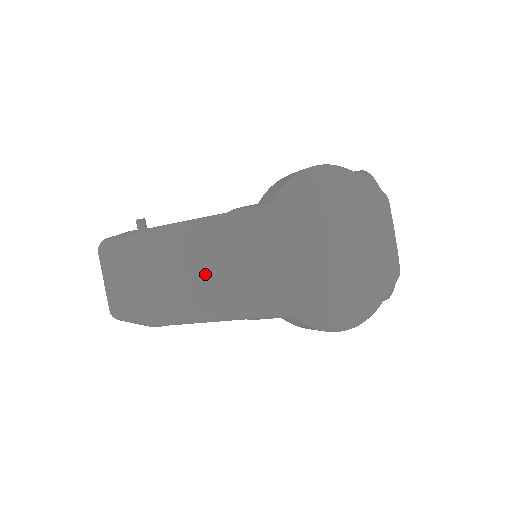
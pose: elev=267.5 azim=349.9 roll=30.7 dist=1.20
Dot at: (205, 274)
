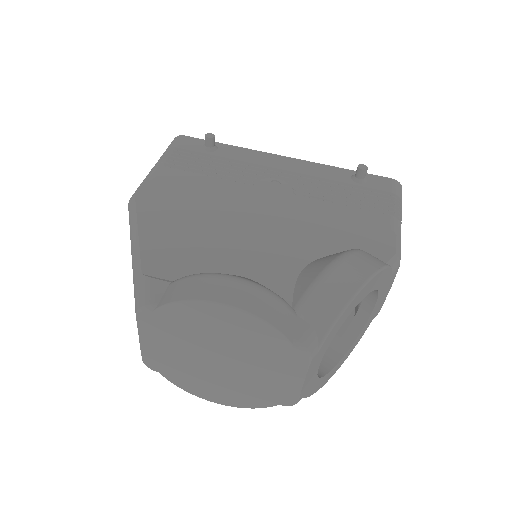
Dot at: occluded
